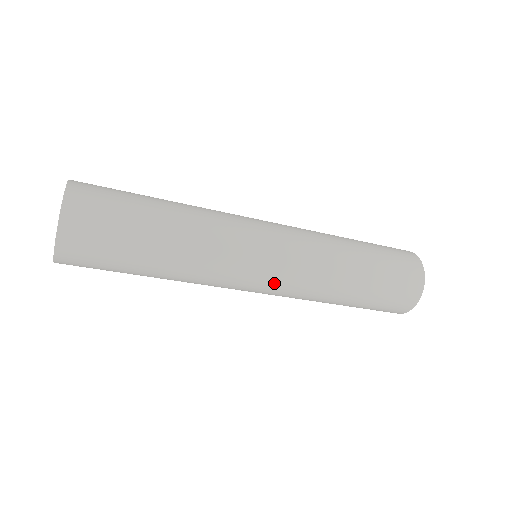
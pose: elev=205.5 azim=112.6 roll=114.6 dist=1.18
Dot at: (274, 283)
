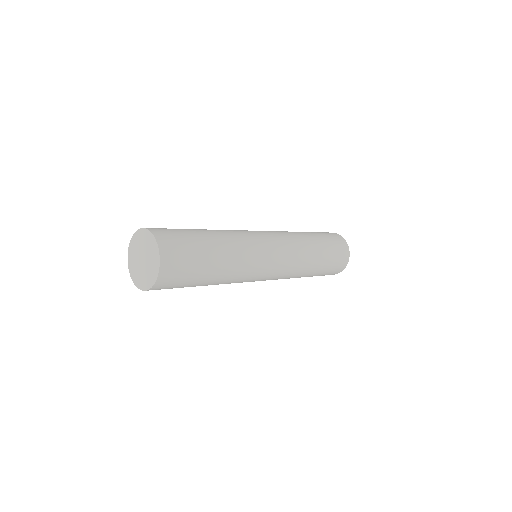
Dot at: occluded
